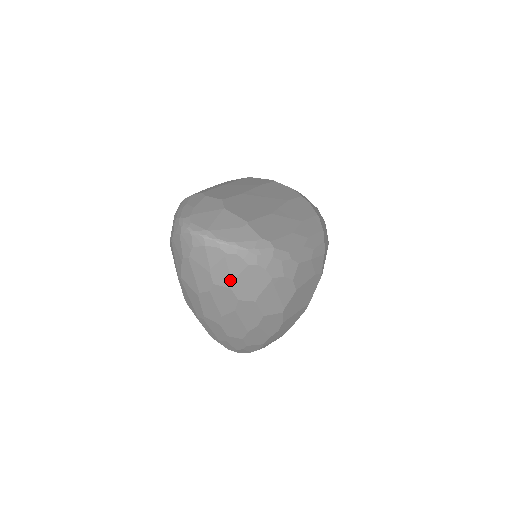
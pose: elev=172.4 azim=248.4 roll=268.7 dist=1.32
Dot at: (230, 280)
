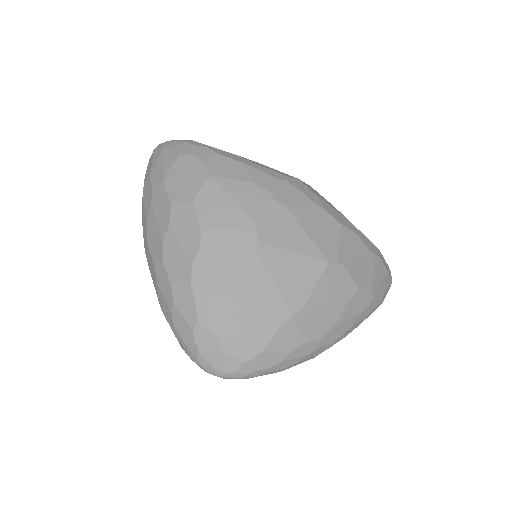
Dot at: (151, 169)
